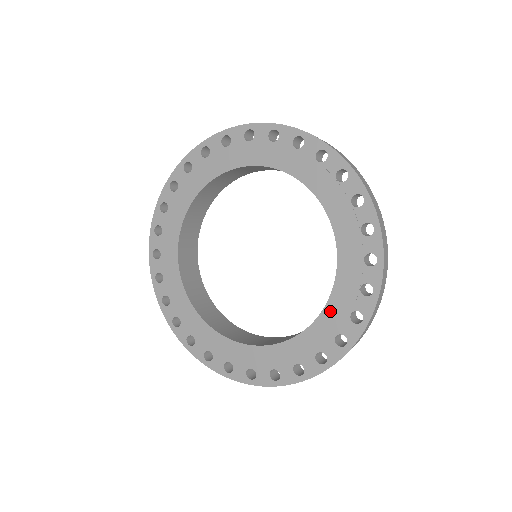
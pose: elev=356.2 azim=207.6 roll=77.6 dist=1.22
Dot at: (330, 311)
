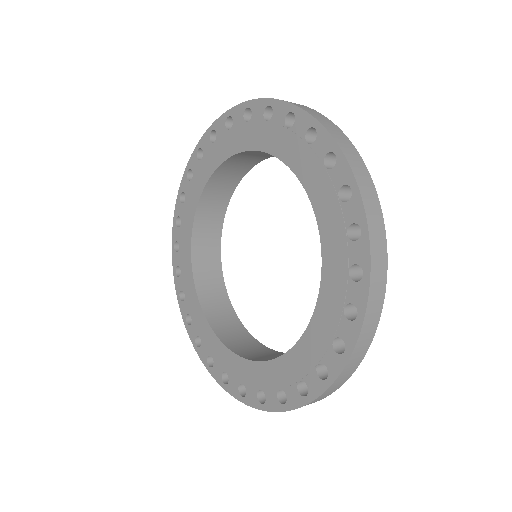
Dot at: (268, 369)
